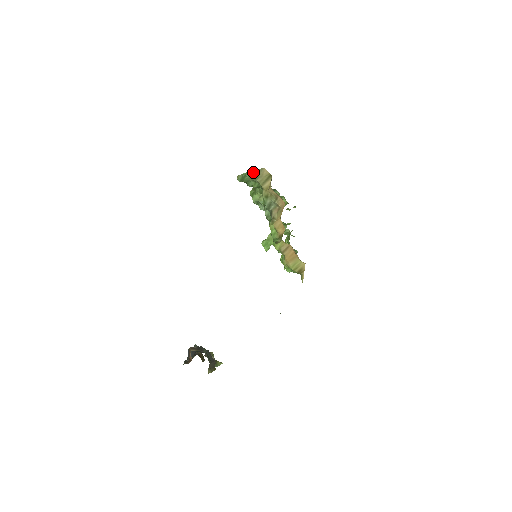
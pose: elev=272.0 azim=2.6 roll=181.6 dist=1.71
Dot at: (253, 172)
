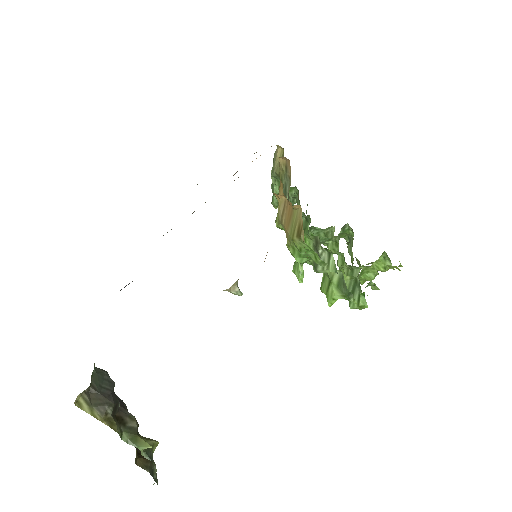
Dot at: (272, 167)
